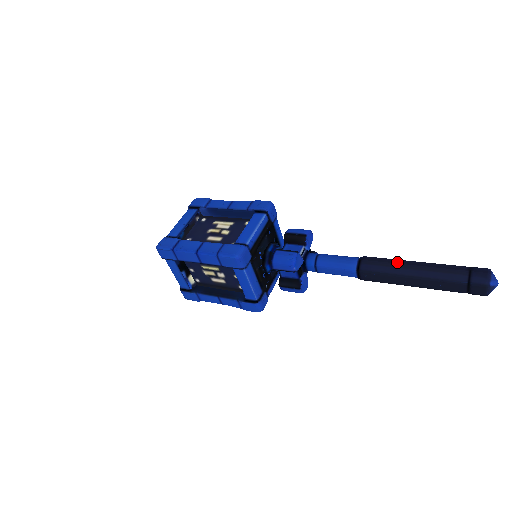
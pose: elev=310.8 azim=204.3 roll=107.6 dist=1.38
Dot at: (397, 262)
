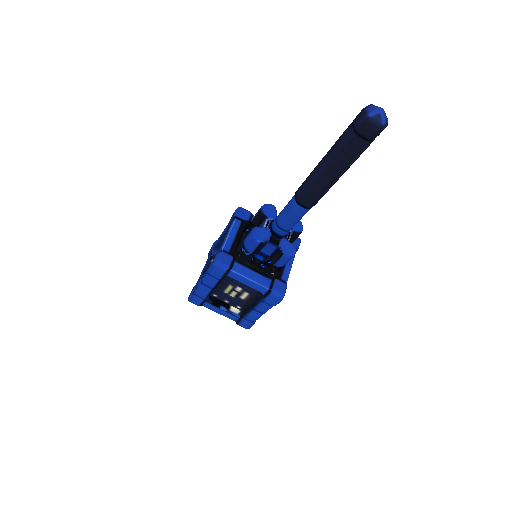
Dot at: occluded
